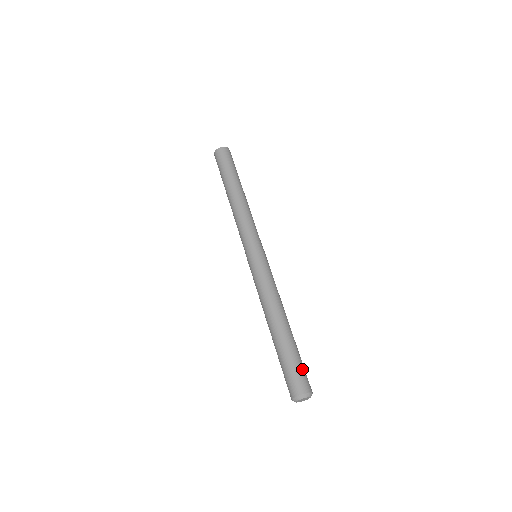
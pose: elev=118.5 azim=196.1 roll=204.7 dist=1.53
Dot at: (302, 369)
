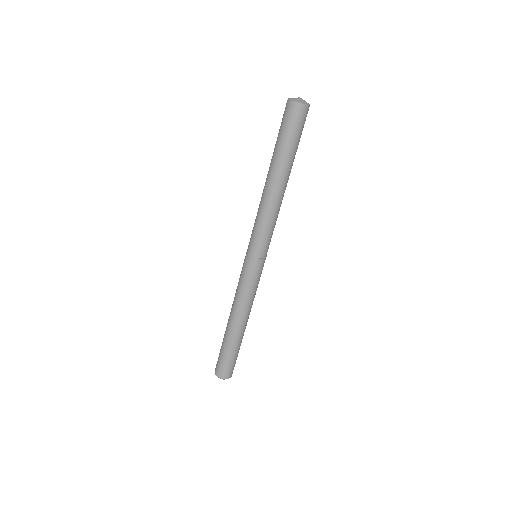
Dot at: (225, 363)
